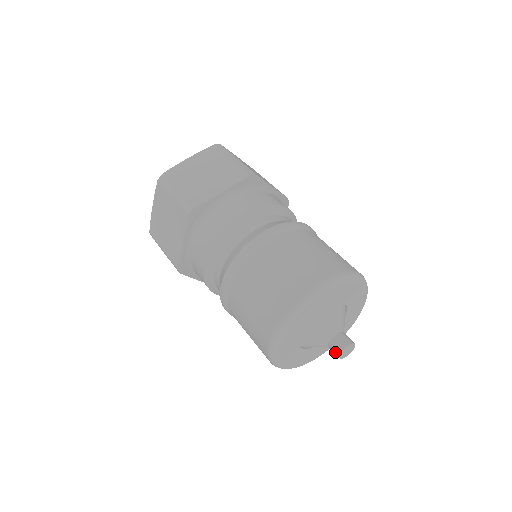
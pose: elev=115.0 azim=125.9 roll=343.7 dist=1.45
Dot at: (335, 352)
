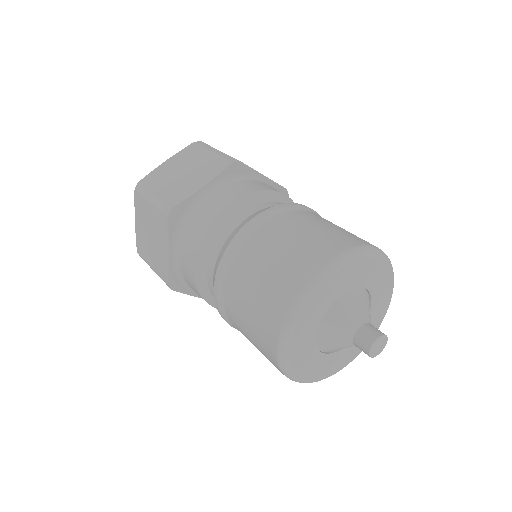
Dot at: (363, 349)
